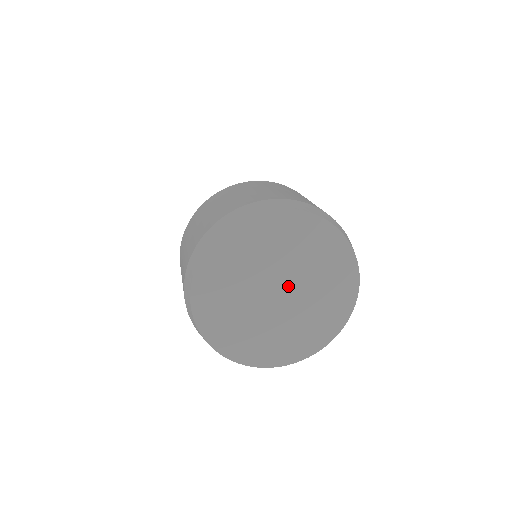
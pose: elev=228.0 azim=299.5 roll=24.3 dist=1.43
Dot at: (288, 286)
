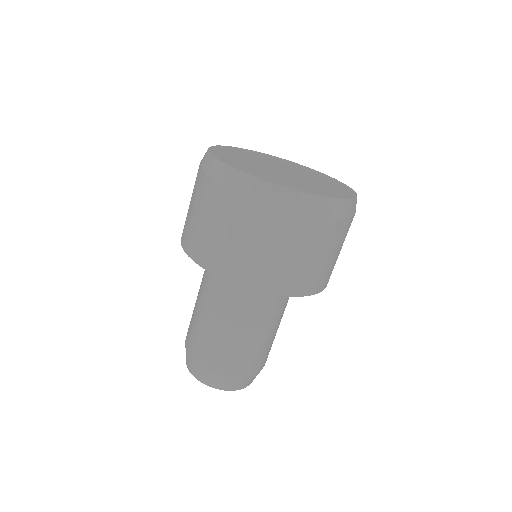
Dot at: (289, 171)
